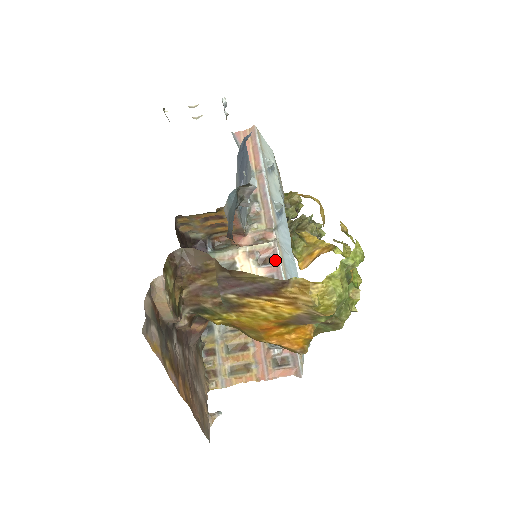
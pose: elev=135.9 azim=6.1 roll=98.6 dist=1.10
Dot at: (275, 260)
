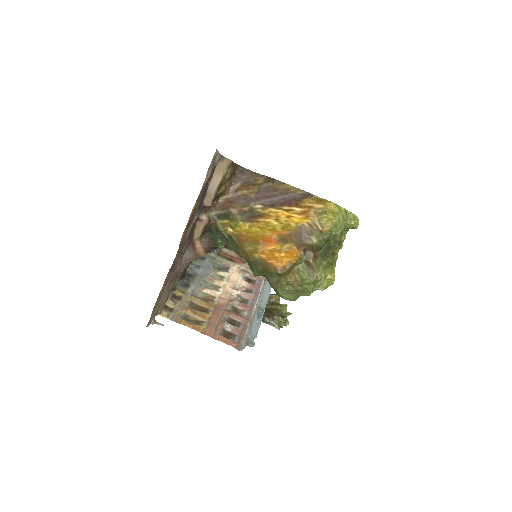
Dot at: (259, 284)
